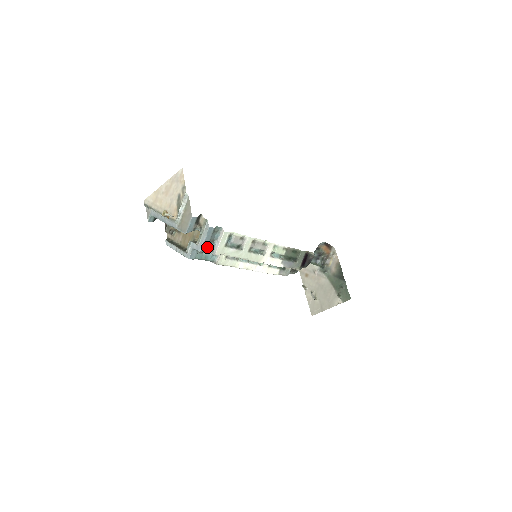
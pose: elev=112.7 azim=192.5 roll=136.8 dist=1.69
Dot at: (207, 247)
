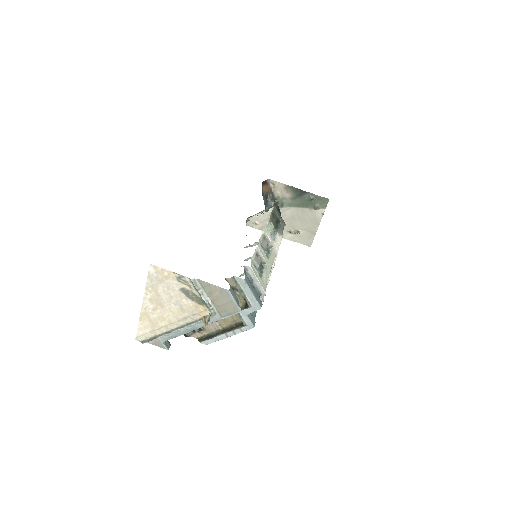
Dot at: (258, 297)
